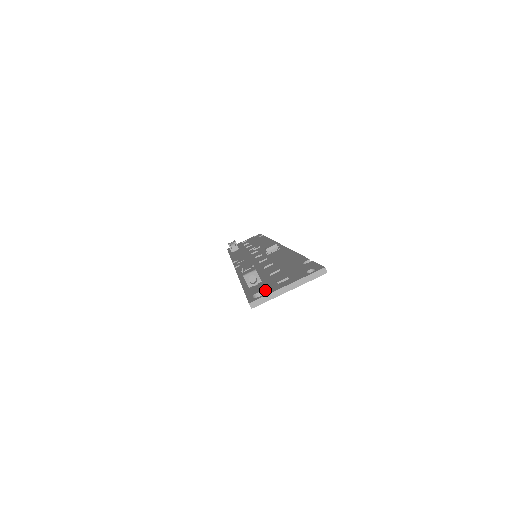
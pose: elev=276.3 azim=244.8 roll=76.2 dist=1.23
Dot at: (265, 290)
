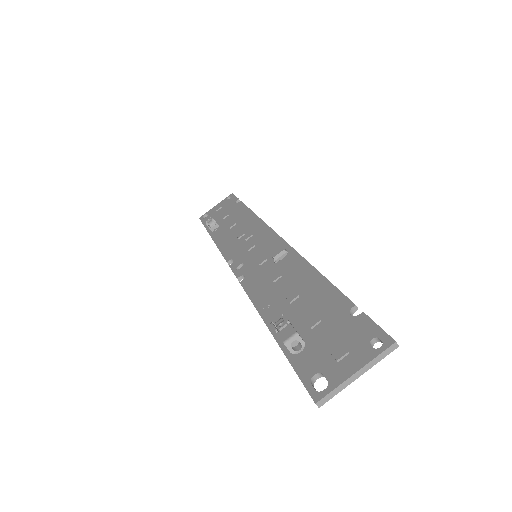
Dot at: (325, 374)
